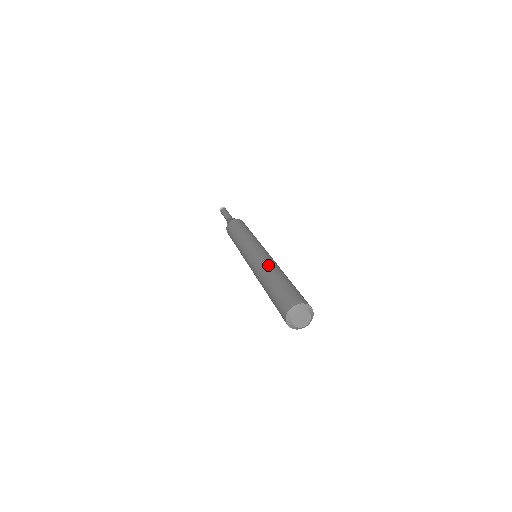
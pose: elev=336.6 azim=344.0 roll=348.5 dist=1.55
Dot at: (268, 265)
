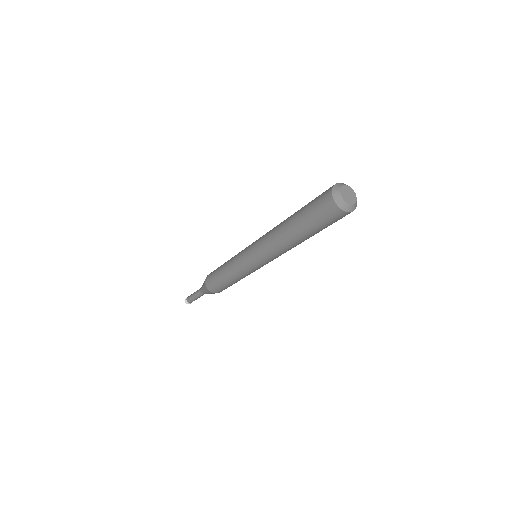
Dot at: occluded
